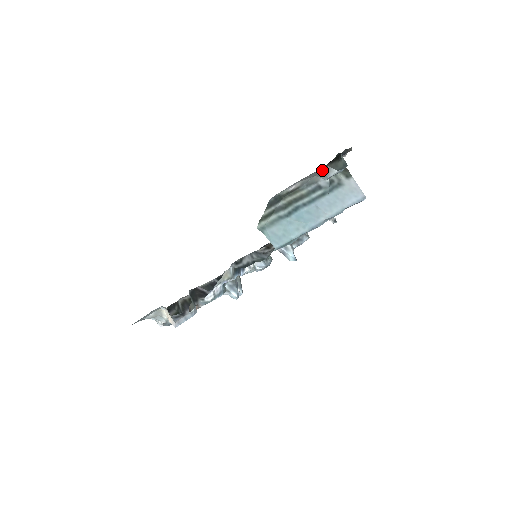
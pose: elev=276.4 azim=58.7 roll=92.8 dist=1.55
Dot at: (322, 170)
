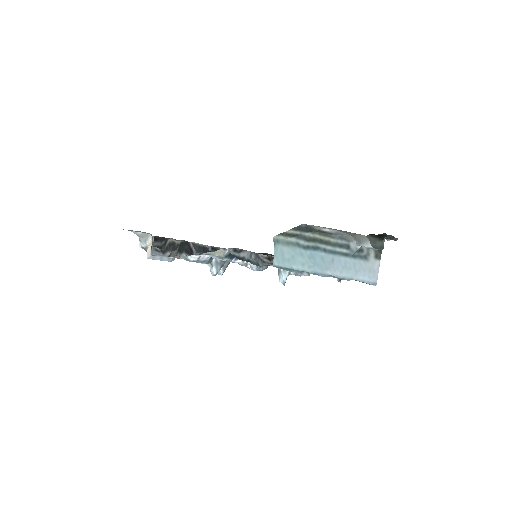
Dot at: (361, 236)
